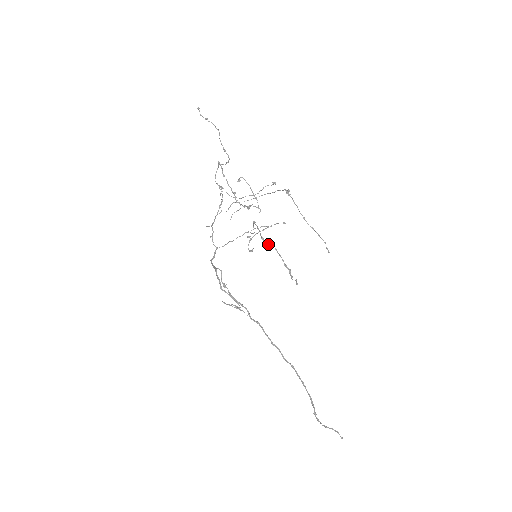
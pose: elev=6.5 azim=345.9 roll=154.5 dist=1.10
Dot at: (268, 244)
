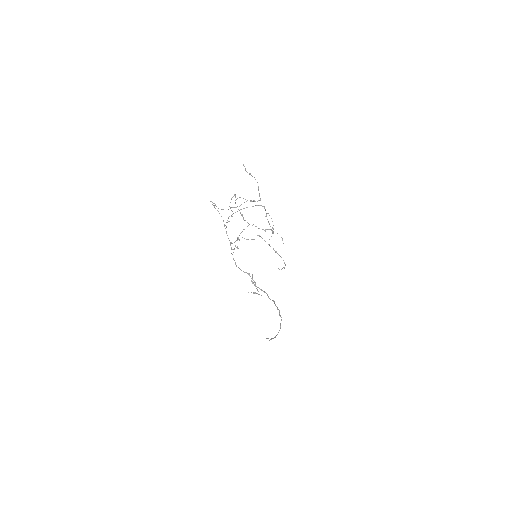
Dot at: occluded
